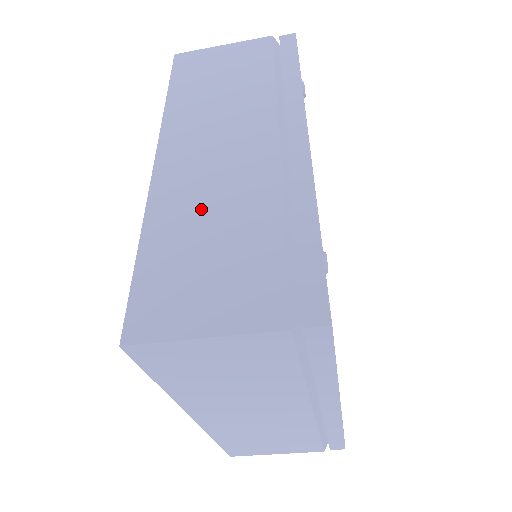
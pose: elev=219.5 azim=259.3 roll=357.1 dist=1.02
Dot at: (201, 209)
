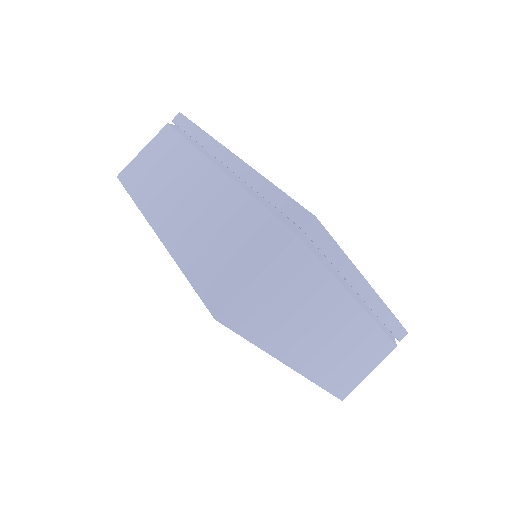
Dot at: (202, 229)
